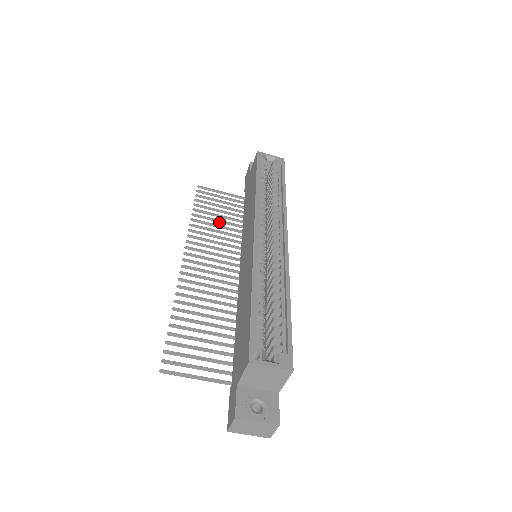
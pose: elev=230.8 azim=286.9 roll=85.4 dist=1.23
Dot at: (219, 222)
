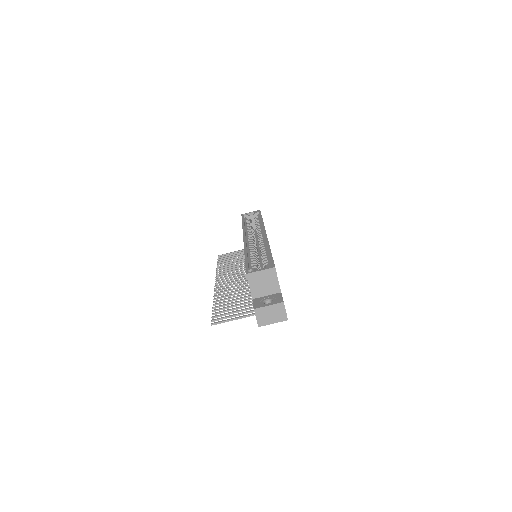
Dot at: occluded
